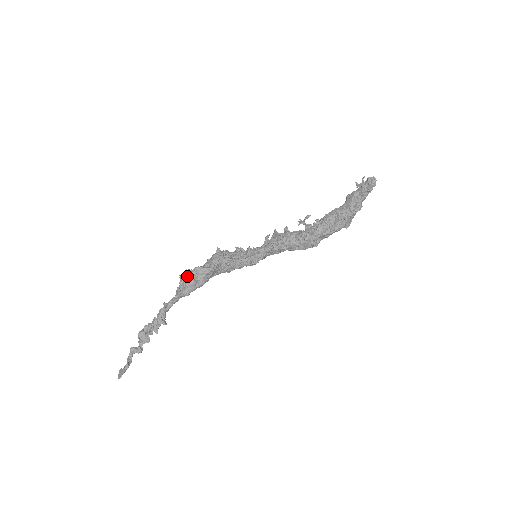
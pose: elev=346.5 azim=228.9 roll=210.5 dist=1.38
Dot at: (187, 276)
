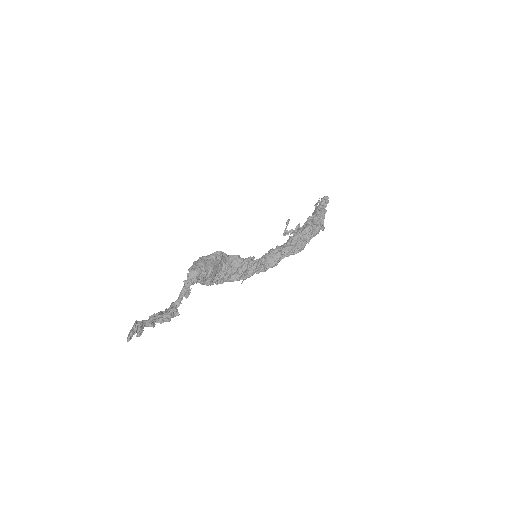
Dot at: (196, 261)
